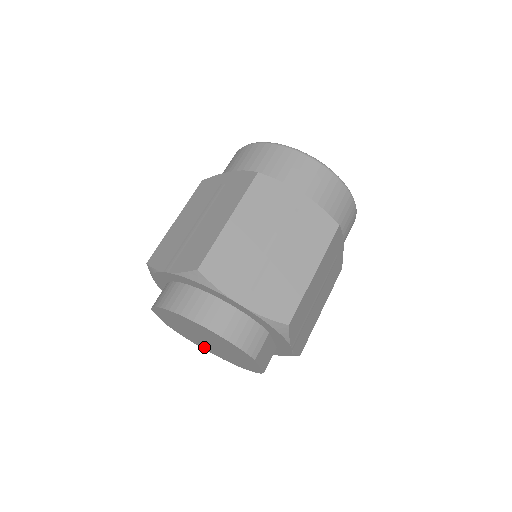
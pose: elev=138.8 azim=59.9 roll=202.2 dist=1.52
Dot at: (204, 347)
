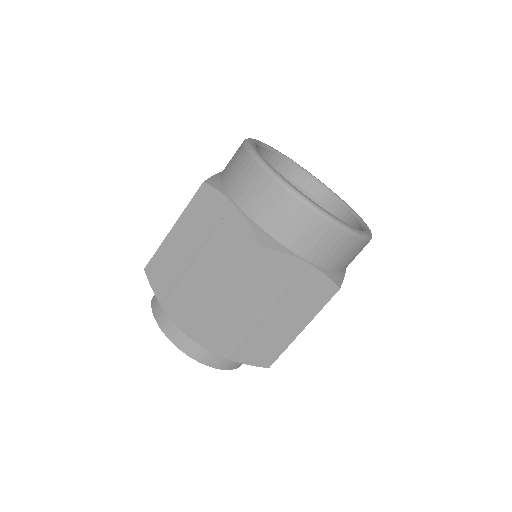
Dot at: occluded
